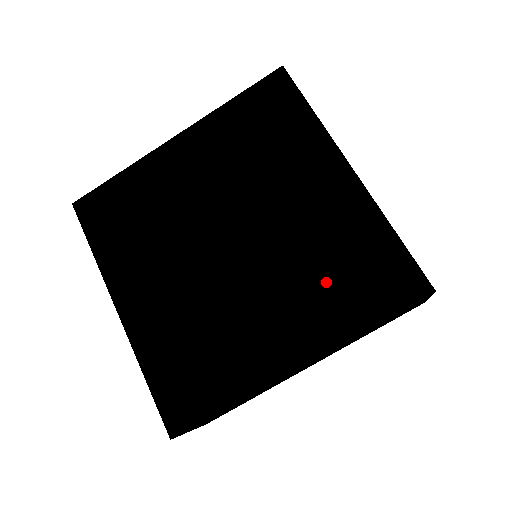
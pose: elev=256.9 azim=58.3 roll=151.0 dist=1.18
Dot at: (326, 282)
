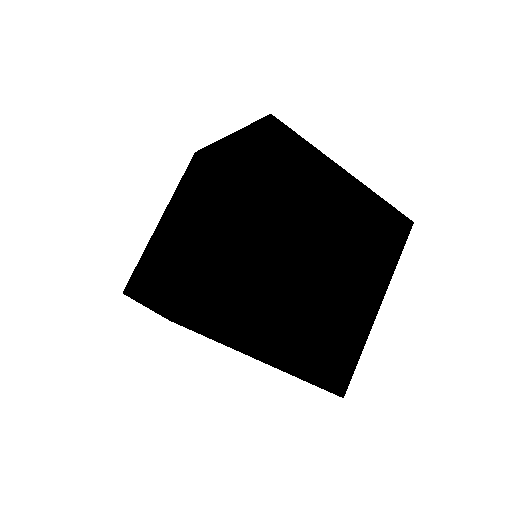
Dot at: (370, 252)
